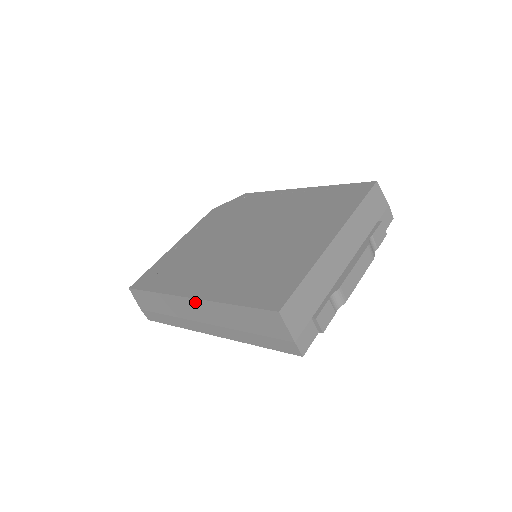
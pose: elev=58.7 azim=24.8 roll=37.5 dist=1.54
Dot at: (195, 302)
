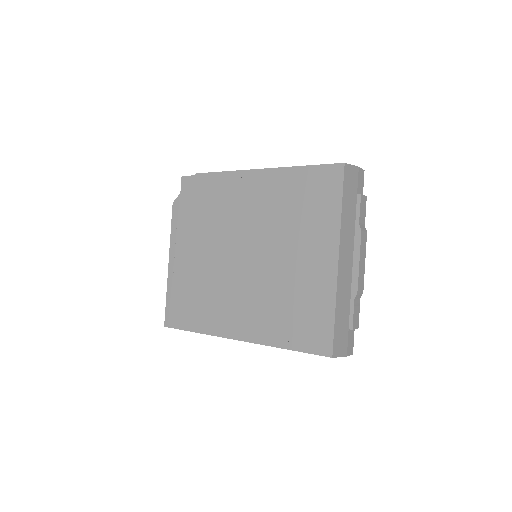
Dot at: occluded
